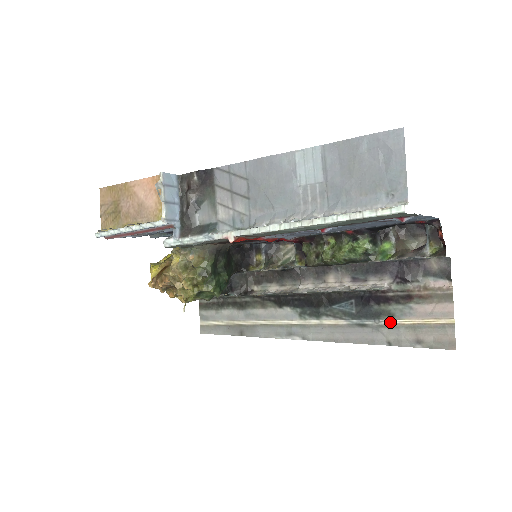
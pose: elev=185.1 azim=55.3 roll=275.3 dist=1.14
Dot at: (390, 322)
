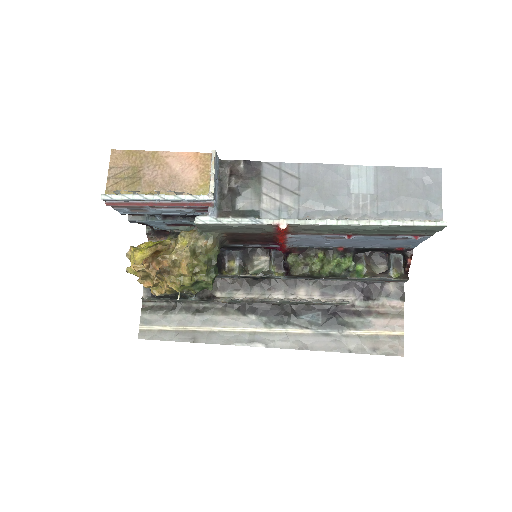
Dot at: (352, 332)
